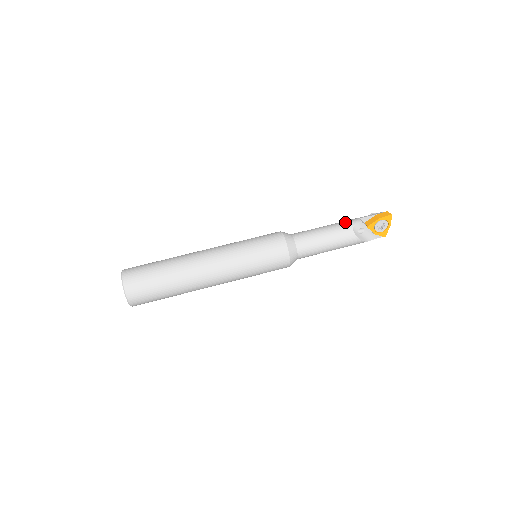
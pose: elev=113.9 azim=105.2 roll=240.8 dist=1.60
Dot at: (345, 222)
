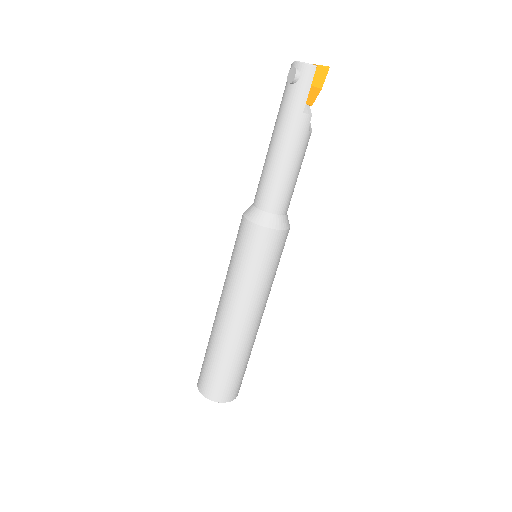
Dot at: (298, 137)
